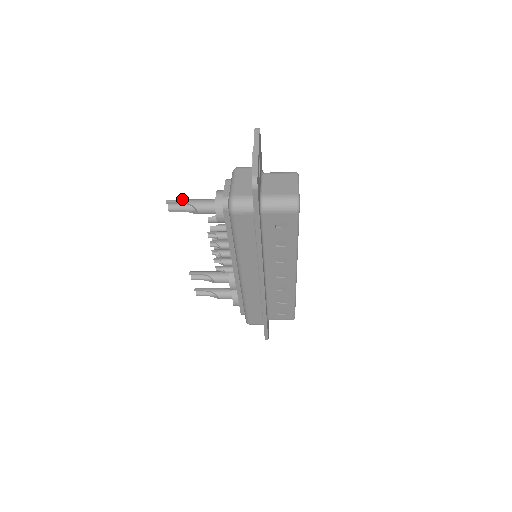
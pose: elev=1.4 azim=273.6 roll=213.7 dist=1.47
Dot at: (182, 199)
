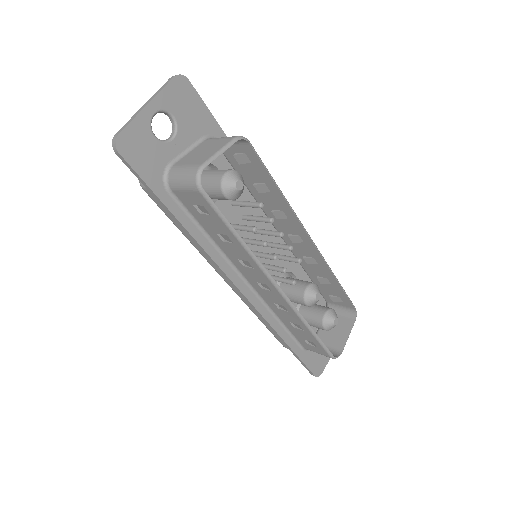
Dot at: occluded
